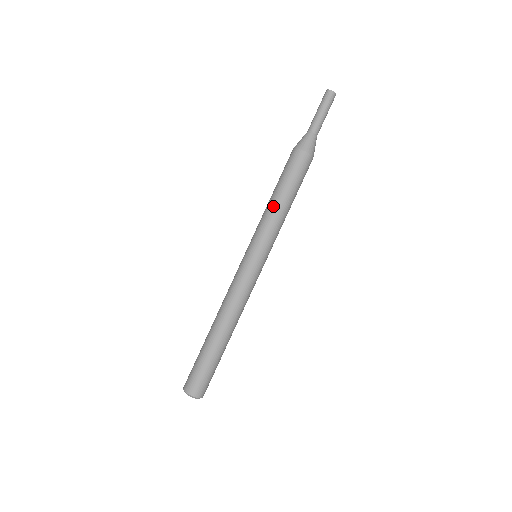
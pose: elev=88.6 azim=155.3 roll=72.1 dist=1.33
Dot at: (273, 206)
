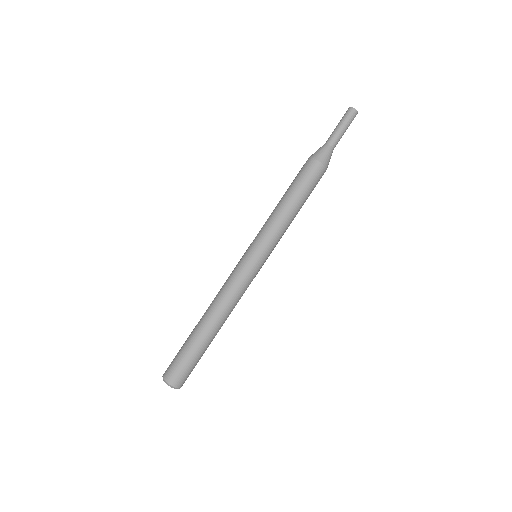
Dot at: (275, 207)
